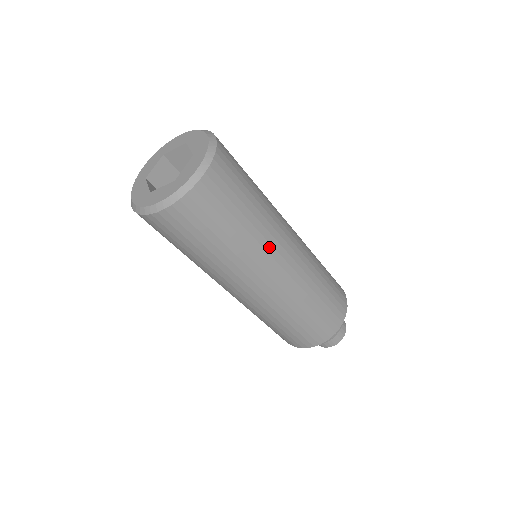
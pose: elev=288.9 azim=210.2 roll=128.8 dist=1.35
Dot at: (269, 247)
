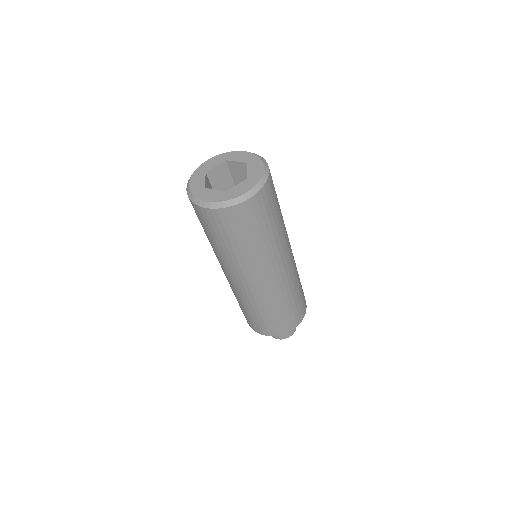
Dot at: (268, 261)
